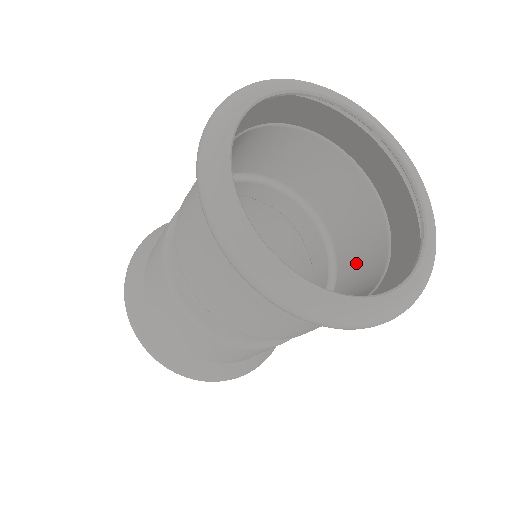
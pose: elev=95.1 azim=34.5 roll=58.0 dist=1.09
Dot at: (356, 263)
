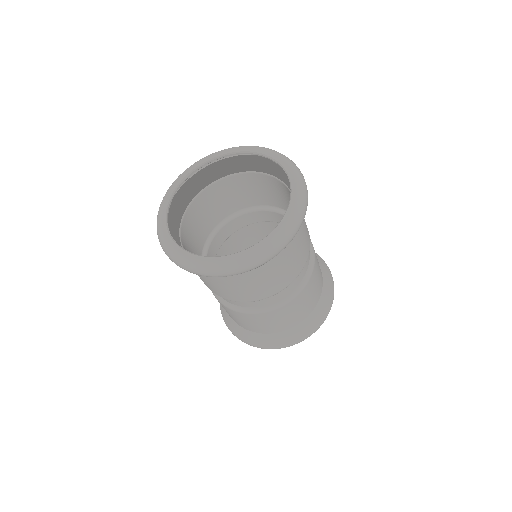
Dot at: occluded
